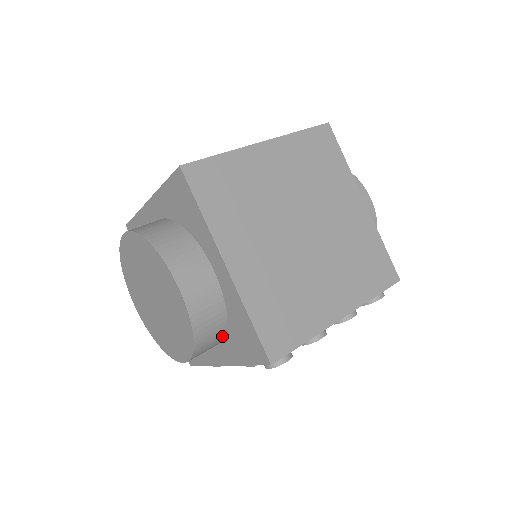
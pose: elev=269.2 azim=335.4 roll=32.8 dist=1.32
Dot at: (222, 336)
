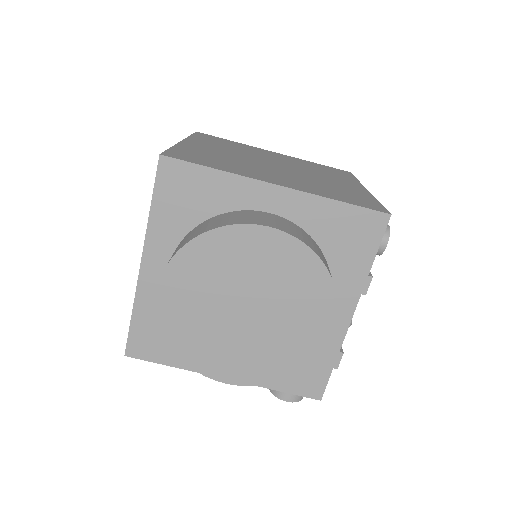
Dot at: occluded
